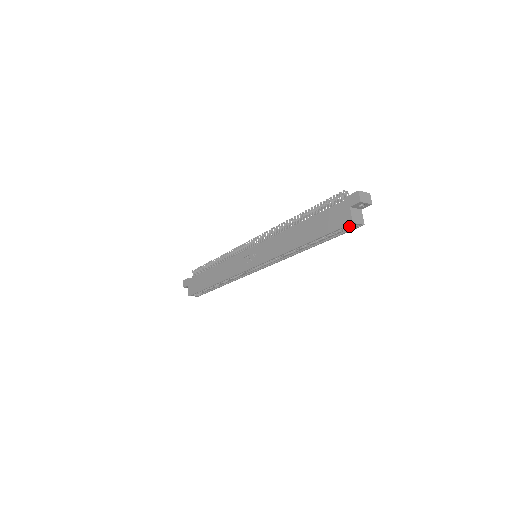
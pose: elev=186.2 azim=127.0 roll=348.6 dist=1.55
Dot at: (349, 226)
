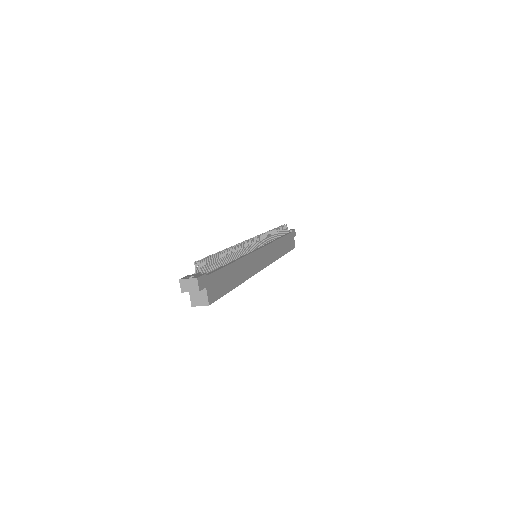
Dot at: occluded
